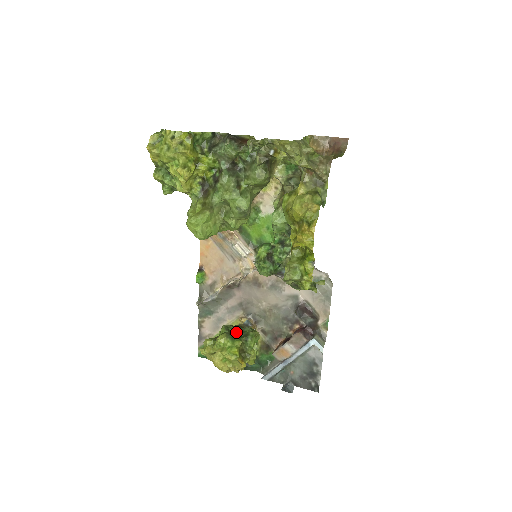
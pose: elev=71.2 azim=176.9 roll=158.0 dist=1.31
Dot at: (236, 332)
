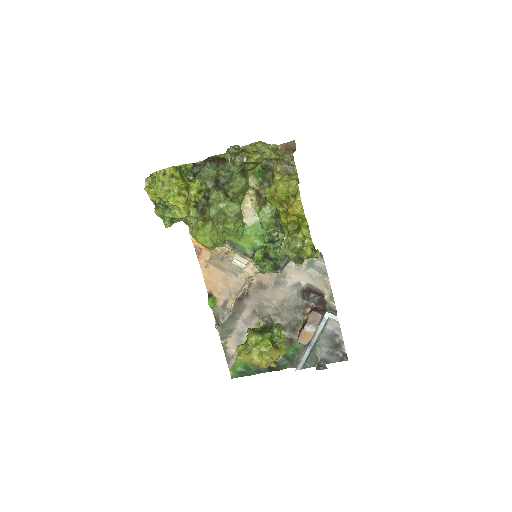
Dot at: (261, 330)
